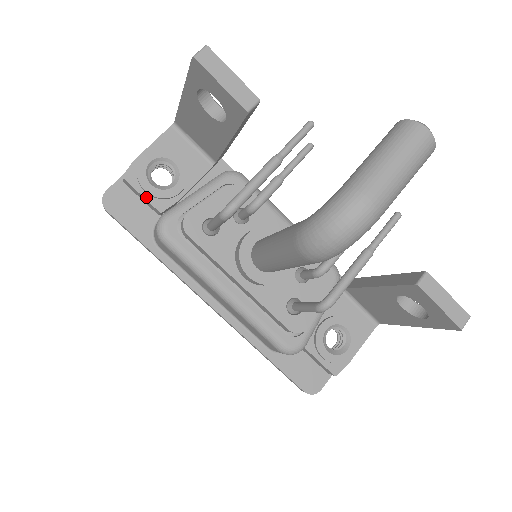
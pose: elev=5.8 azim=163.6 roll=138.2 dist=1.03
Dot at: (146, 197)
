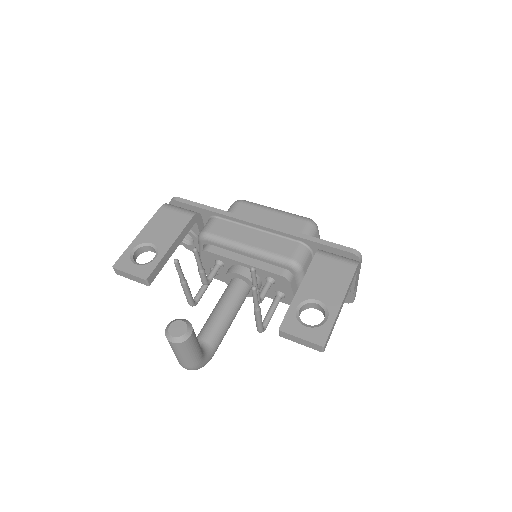
Dot at: (192, 248)
